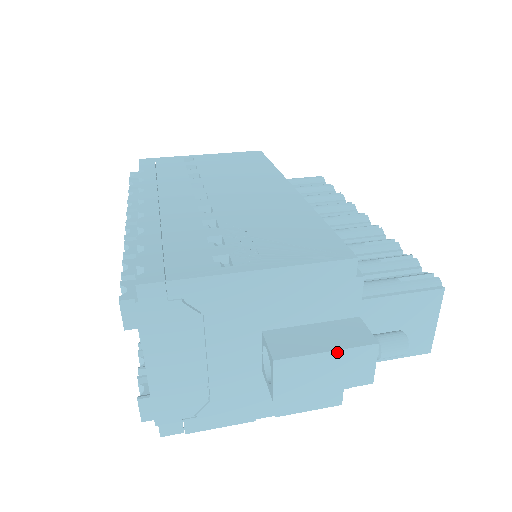
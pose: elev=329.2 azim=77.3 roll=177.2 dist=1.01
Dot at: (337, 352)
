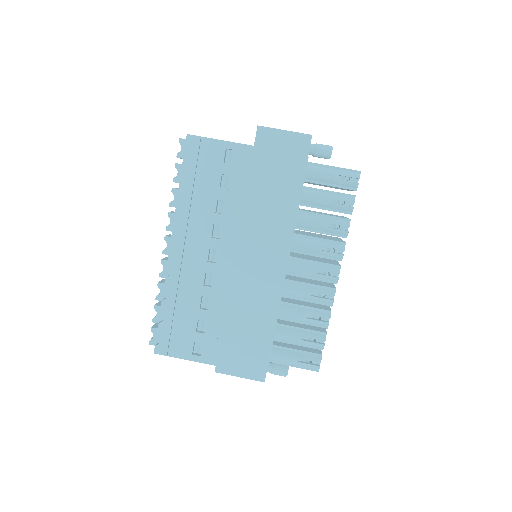
Dot at: occluded
